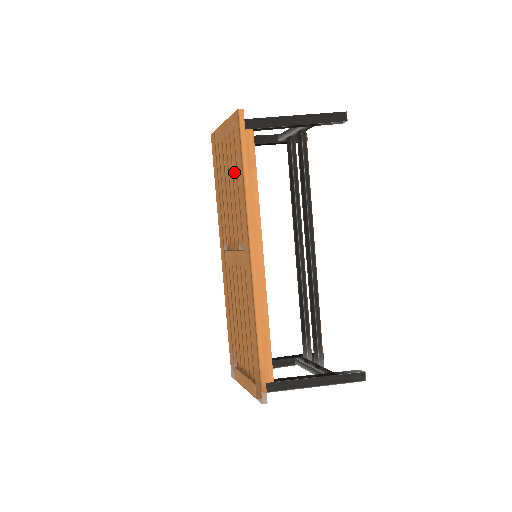
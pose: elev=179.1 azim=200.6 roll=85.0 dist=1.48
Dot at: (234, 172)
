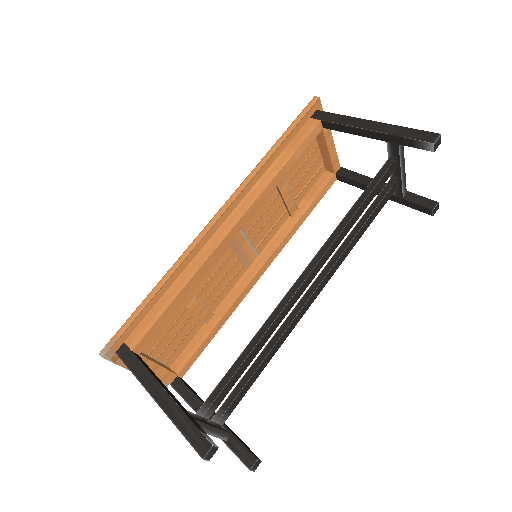
Dot at: occluded
